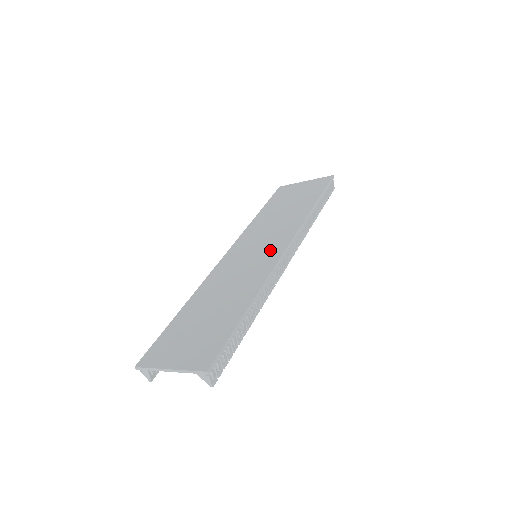
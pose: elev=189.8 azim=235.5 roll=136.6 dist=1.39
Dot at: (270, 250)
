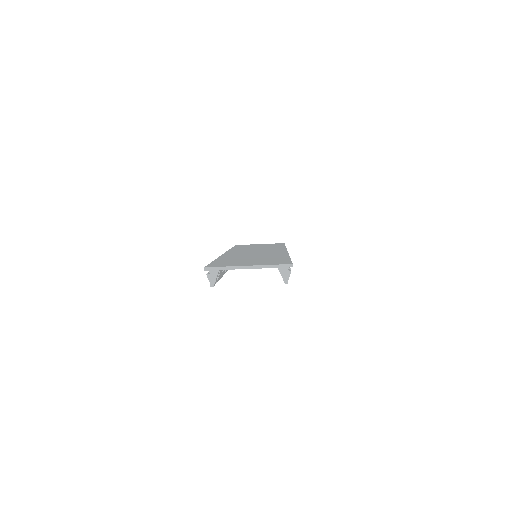
Dot at: (272, 251)
